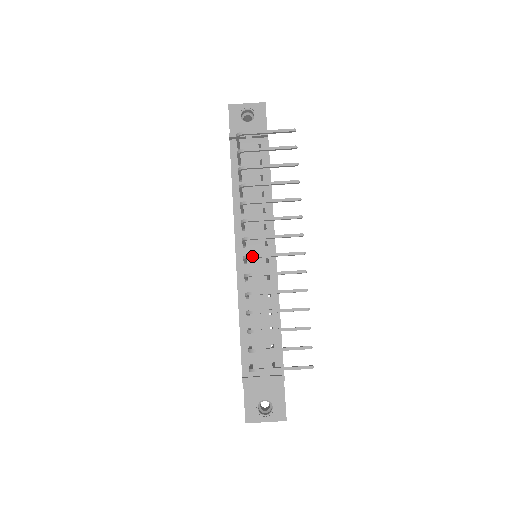
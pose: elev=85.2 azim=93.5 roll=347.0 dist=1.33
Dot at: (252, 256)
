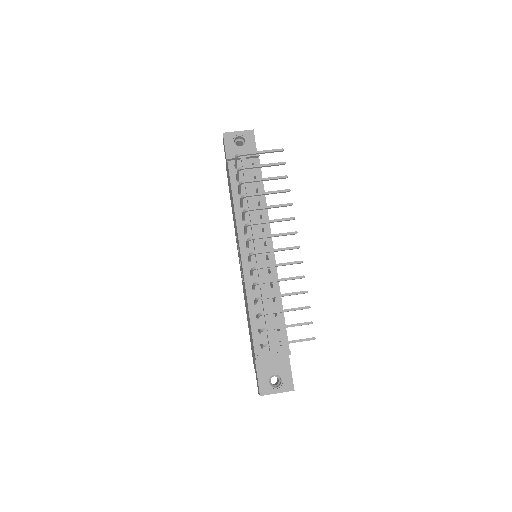
Dot at: (257, 252)
